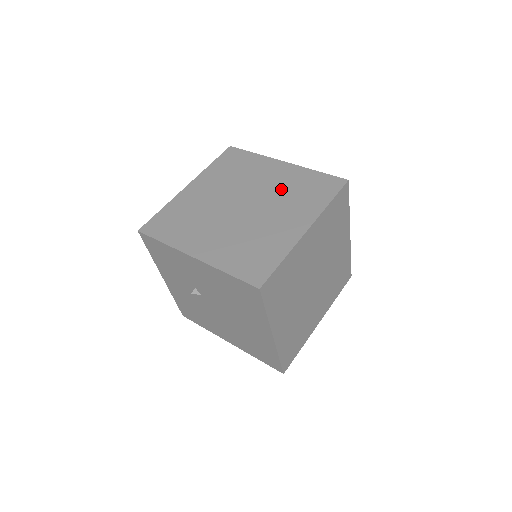
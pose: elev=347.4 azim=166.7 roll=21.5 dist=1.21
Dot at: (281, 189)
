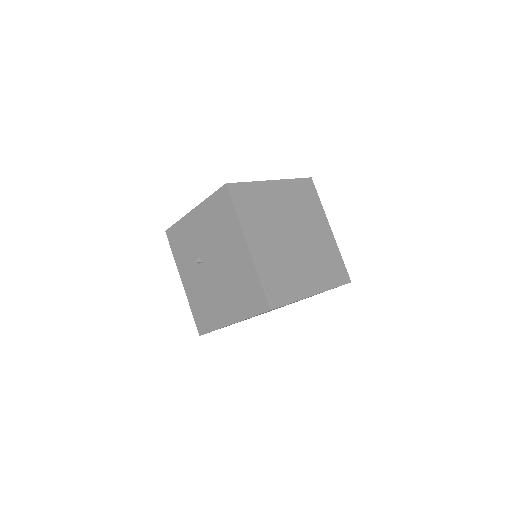
Dot at: occluded
